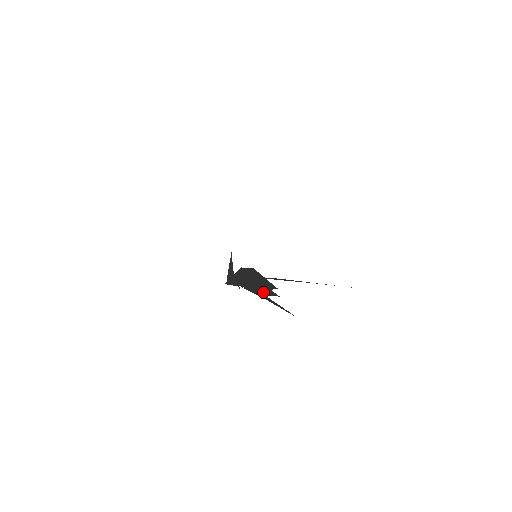
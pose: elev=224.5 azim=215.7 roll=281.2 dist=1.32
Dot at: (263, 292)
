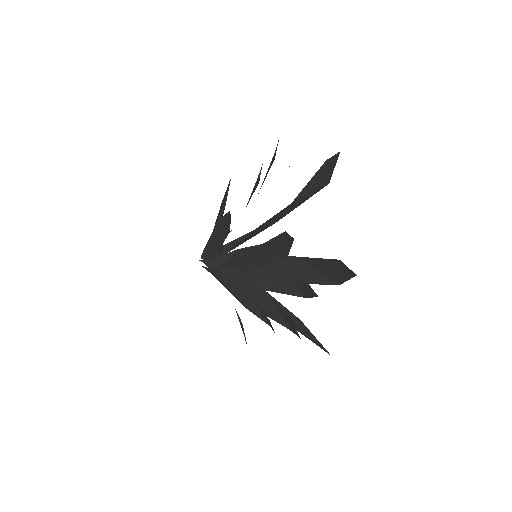
Dot at: (270, 287)
